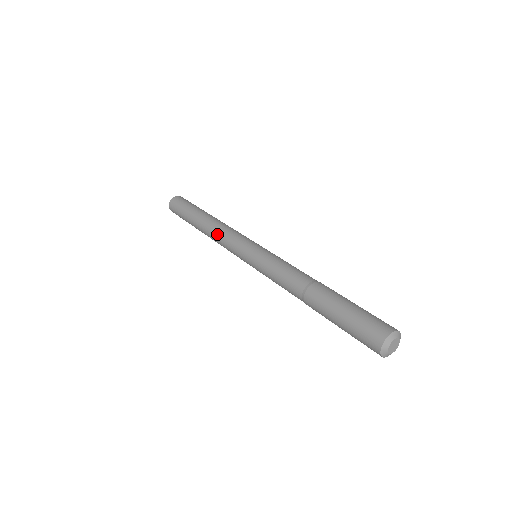
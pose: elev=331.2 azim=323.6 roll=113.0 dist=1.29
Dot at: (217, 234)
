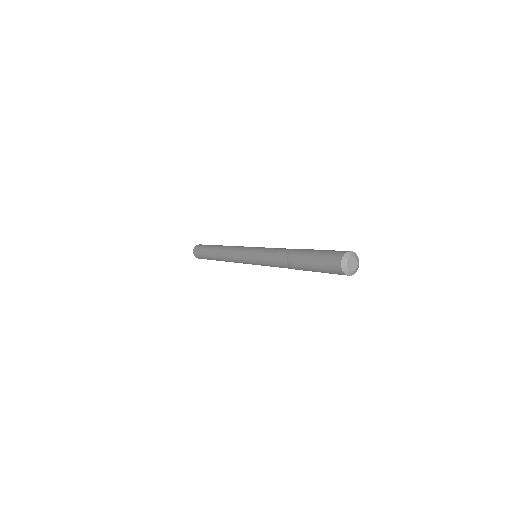
Dot at: (231, 246)
